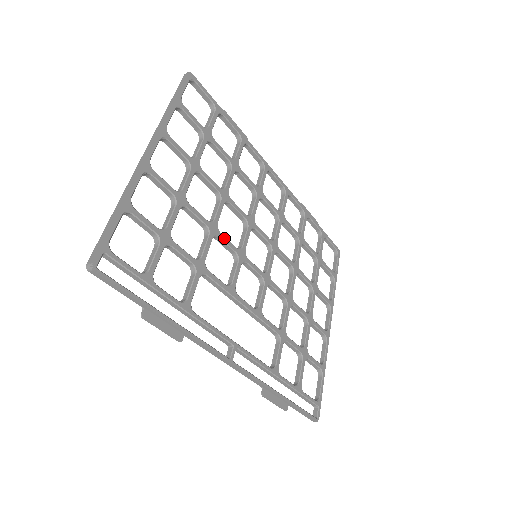
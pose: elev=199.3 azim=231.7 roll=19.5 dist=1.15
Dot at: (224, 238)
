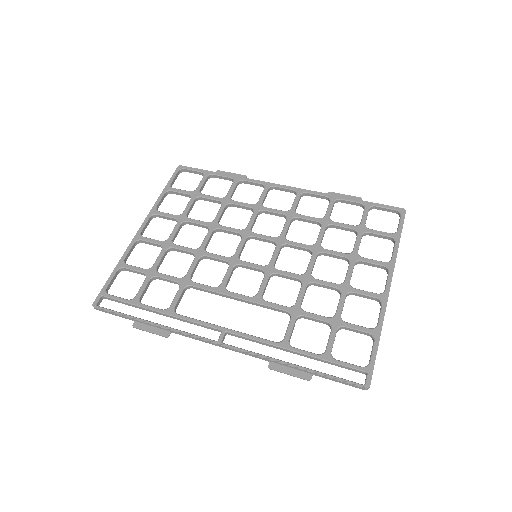
Dot at: (212, 255)
